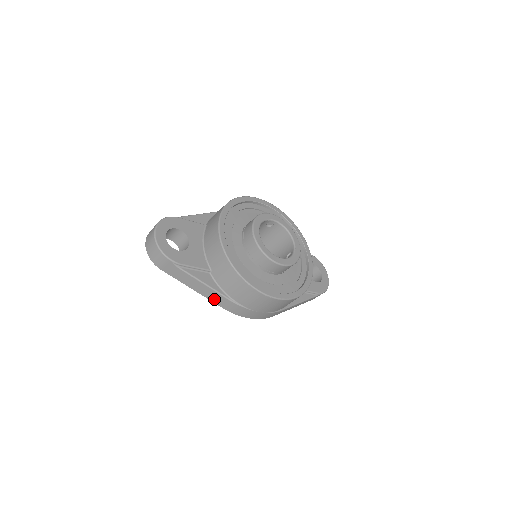
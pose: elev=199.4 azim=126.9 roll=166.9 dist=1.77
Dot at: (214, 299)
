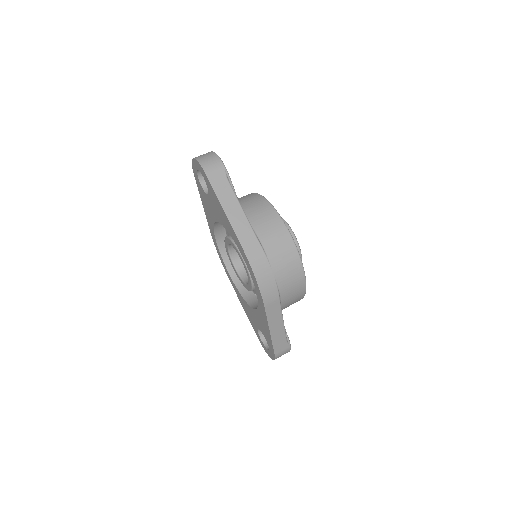
Dot at: (239, 230)
